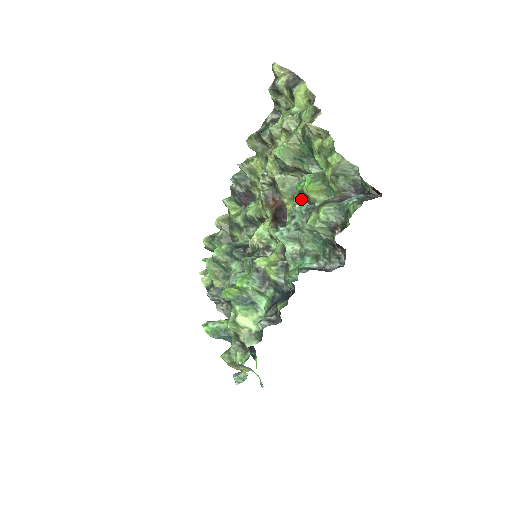
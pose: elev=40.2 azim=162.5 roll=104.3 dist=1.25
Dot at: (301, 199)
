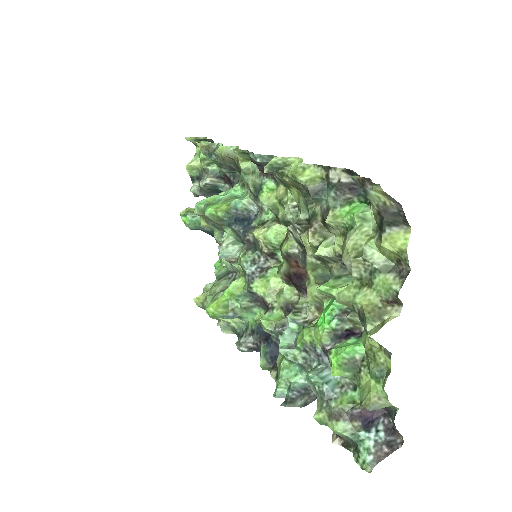
Dot at: (323, 350)
